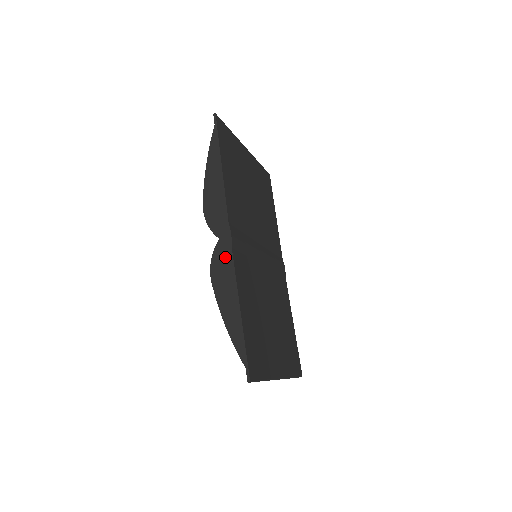
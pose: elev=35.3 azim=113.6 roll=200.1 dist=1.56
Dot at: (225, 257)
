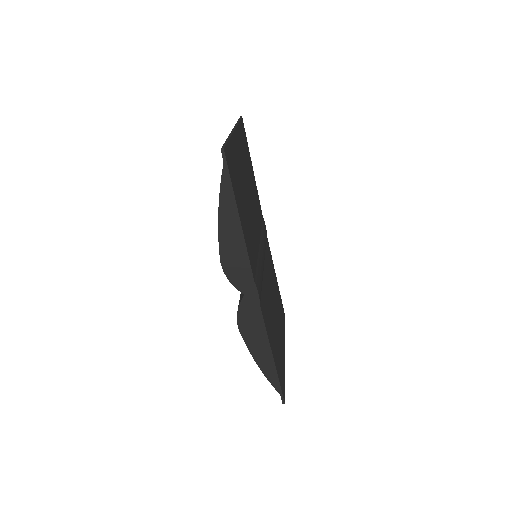
Dot at: (253, 312)
